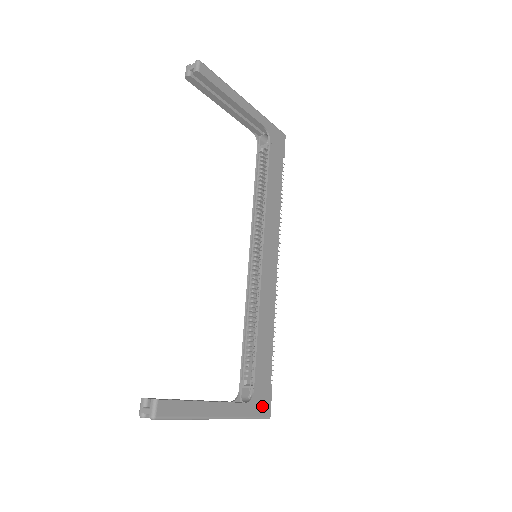
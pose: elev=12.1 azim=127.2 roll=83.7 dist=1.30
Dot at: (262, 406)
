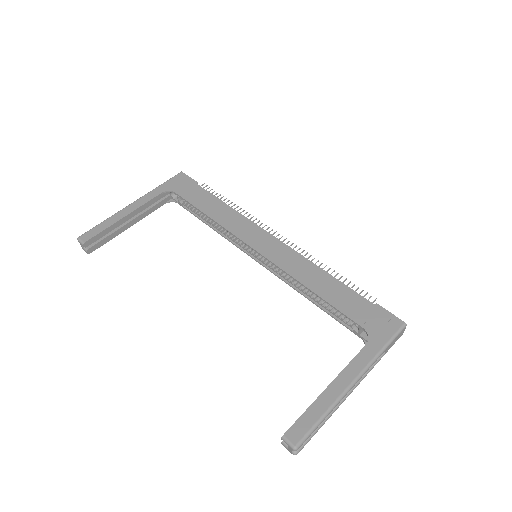
Dot at: (386, 327)
